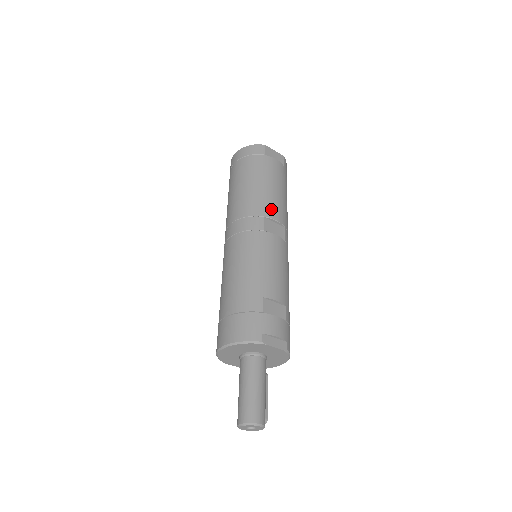
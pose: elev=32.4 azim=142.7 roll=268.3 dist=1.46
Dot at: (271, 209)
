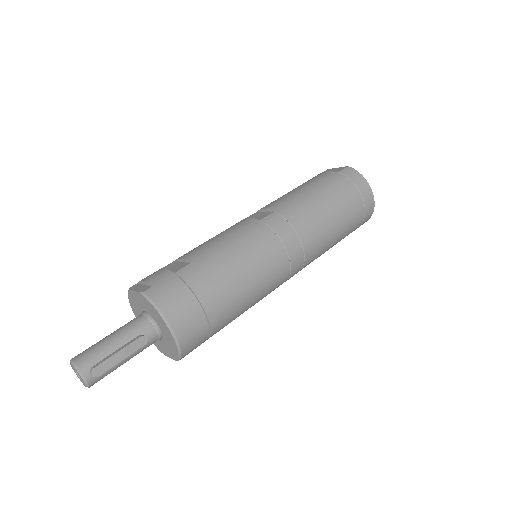
Dot at: (269, 204)
